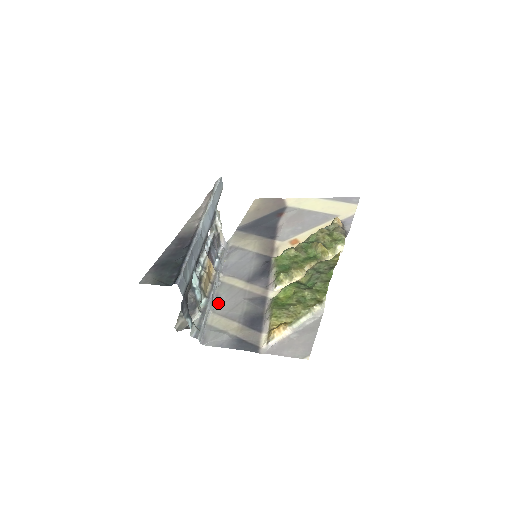
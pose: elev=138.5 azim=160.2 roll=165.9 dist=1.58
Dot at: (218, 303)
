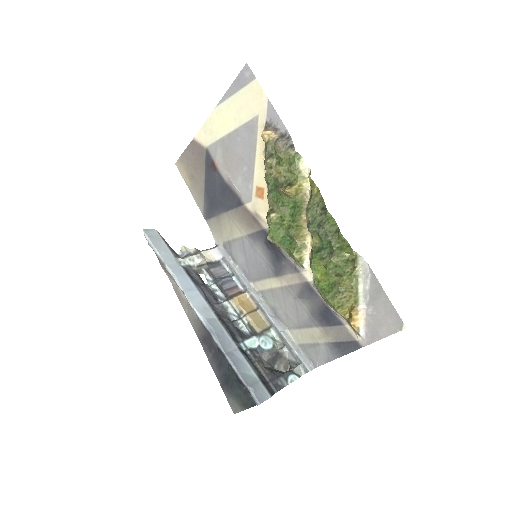
Dot at: (282, 318)
